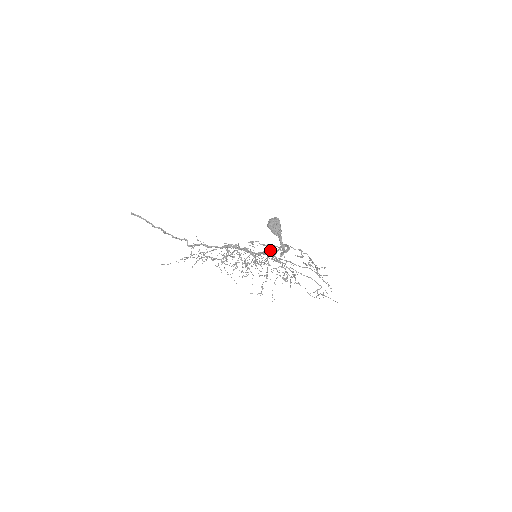
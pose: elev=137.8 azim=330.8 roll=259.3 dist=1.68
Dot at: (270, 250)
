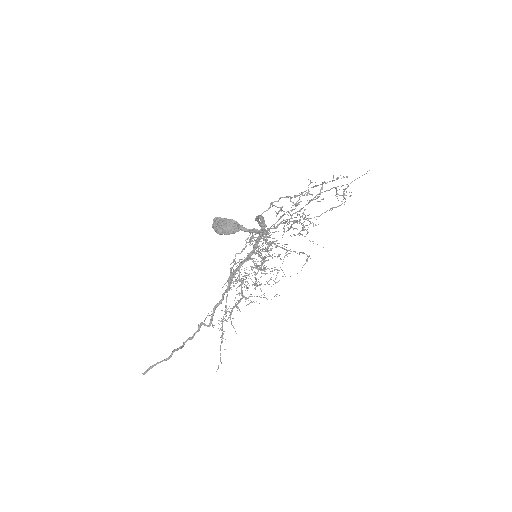
Dot at: occluded
